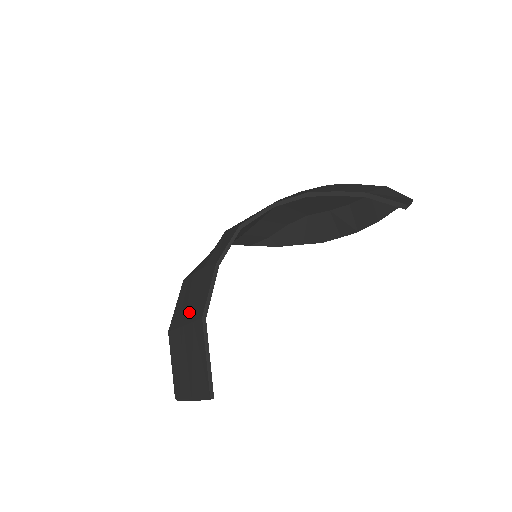
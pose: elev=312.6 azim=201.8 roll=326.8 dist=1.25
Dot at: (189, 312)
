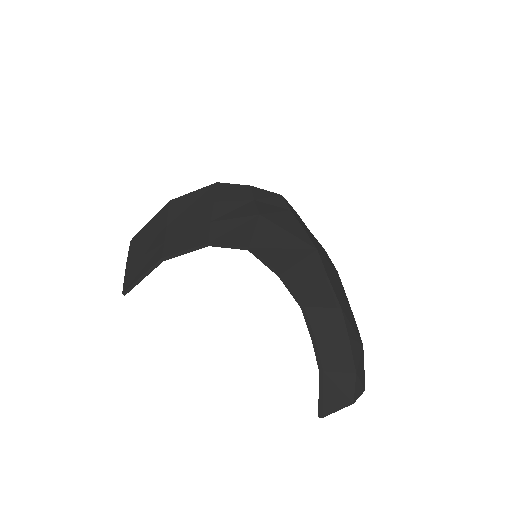
Dot at: (175, 227)
